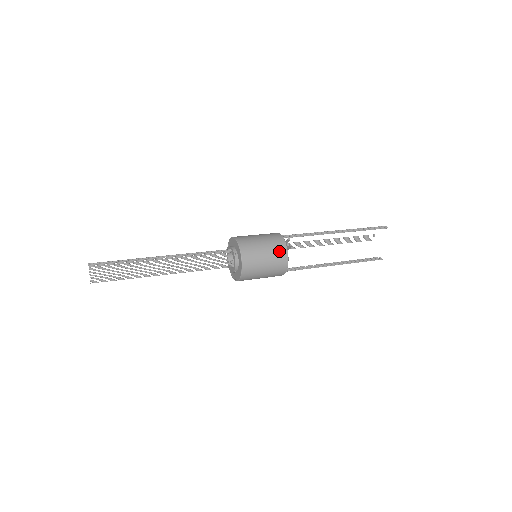
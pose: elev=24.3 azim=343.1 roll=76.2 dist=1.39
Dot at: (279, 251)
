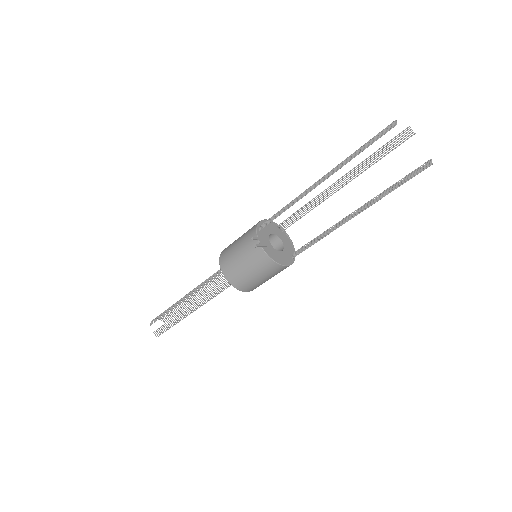
Dot at: (254, 254)
